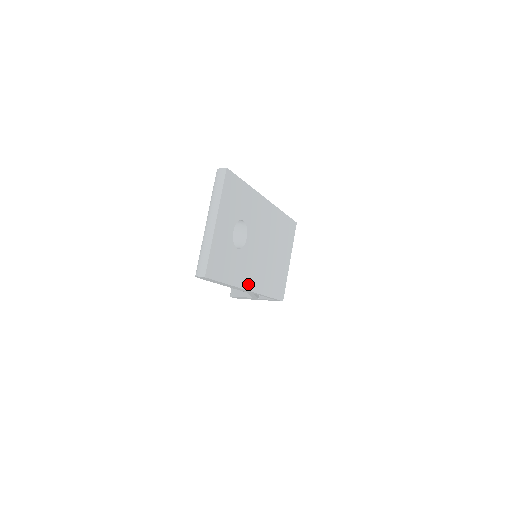
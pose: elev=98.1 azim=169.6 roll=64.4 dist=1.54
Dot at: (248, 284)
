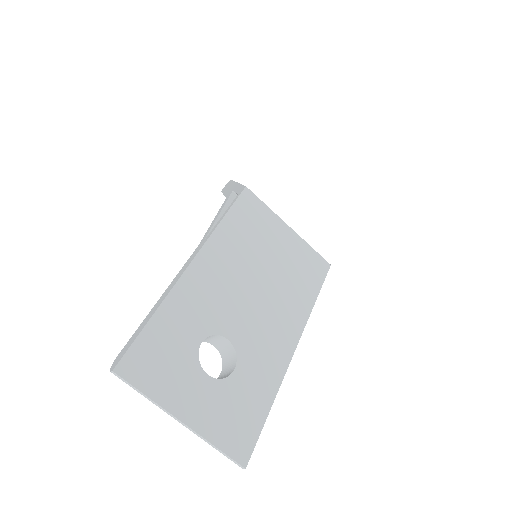
Dot at: (285, 352)
